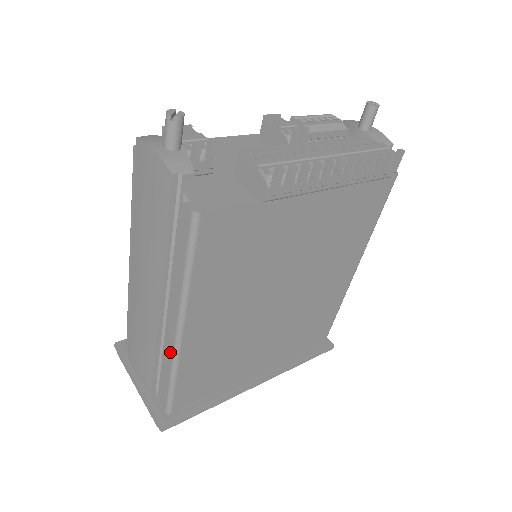
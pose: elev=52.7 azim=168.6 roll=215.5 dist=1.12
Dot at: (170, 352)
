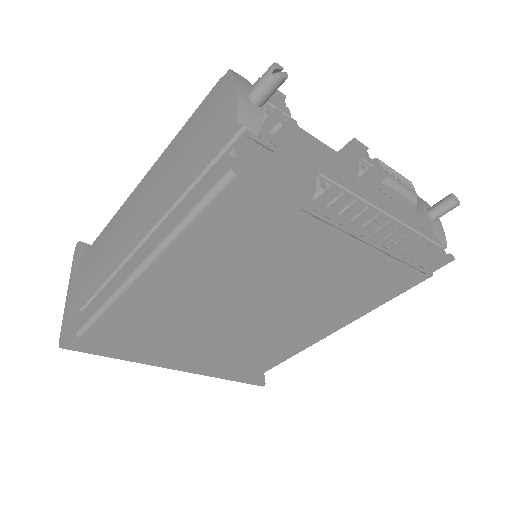
Dot at: (118, 282)
